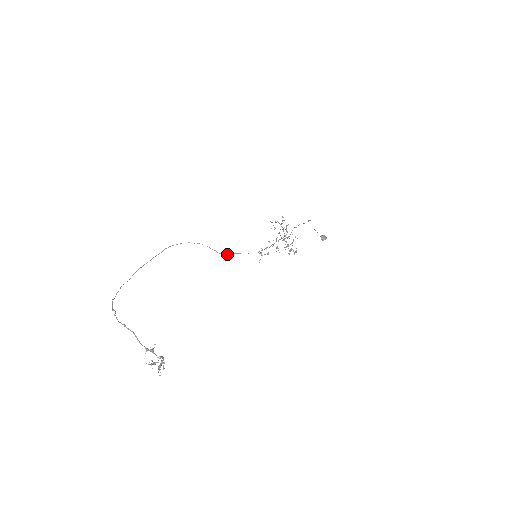
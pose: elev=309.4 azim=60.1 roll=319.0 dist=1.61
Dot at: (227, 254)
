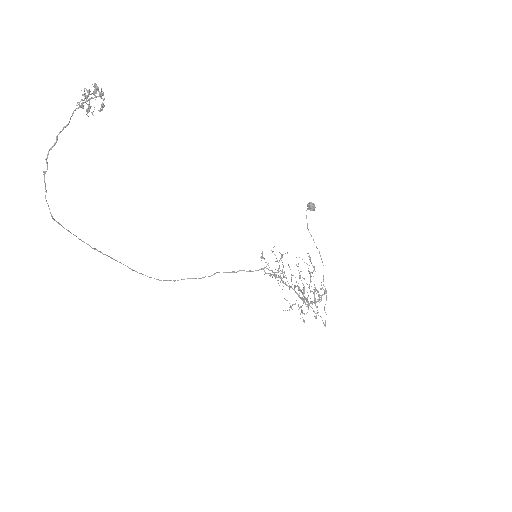
Dot at: occluded
